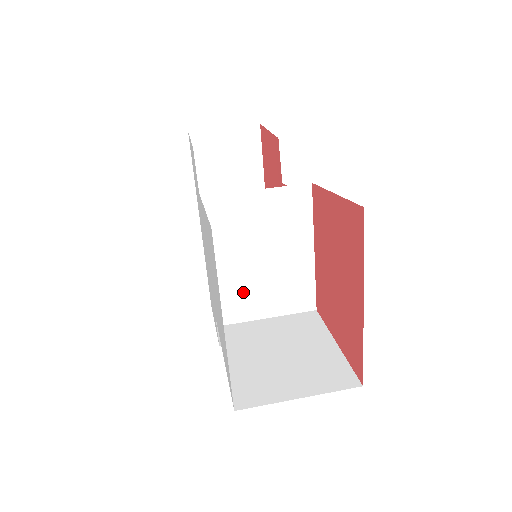
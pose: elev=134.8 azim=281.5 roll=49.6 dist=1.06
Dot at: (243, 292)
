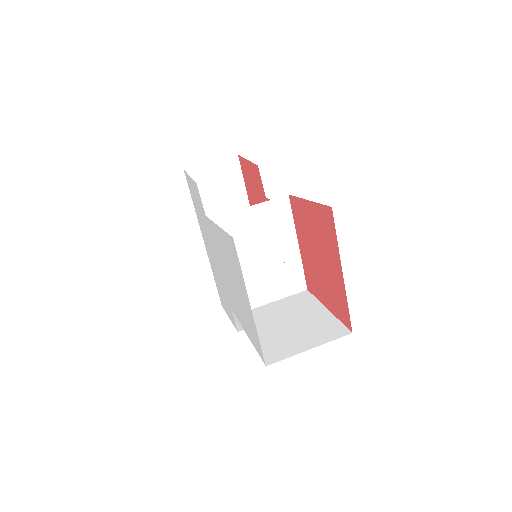
Dot at: (251, 285)
